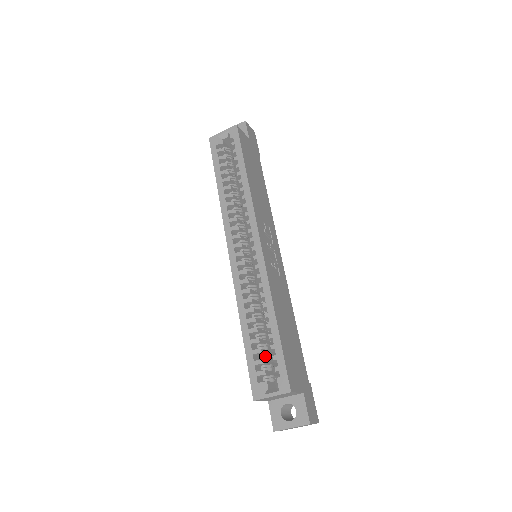
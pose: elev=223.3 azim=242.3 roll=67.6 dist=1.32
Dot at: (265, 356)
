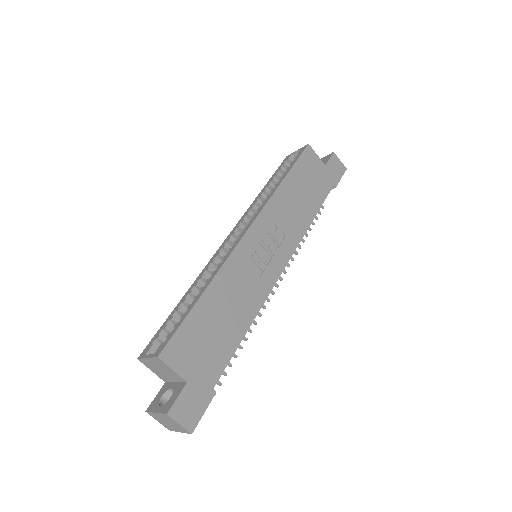
Dot at: occluded
